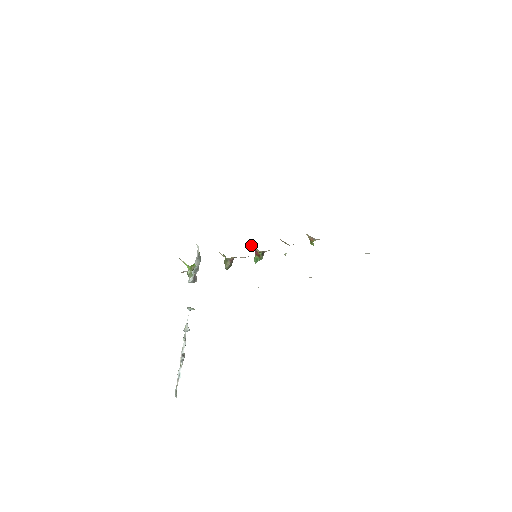
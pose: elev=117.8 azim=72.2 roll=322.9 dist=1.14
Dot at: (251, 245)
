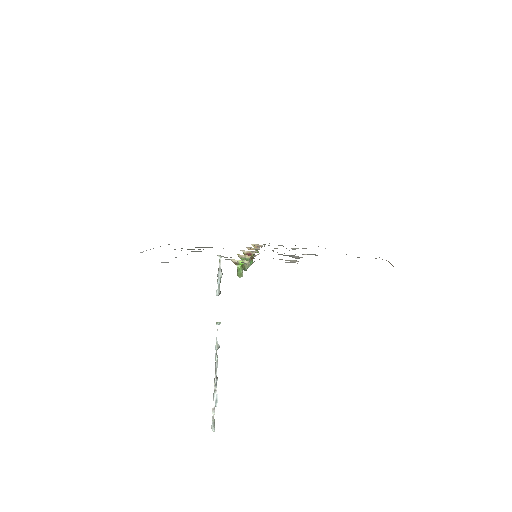
Dot at: (245, 251)
